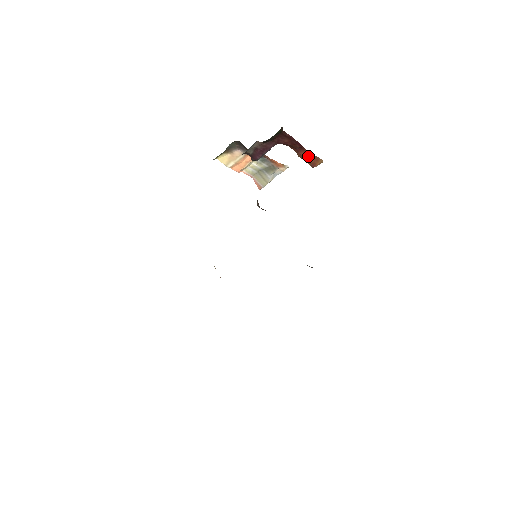
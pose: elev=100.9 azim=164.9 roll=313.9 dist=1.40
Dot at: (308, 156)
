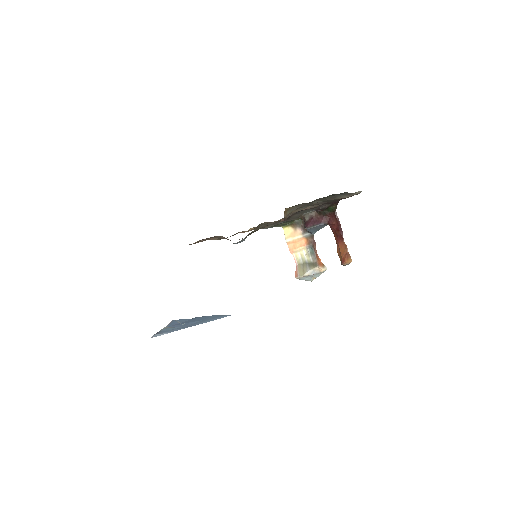
Dot at: (343, 249)
